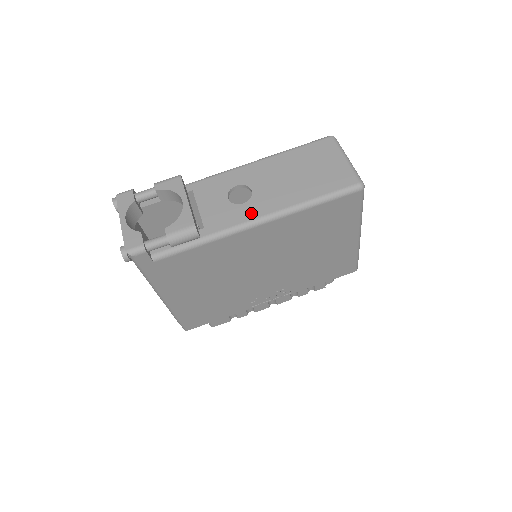
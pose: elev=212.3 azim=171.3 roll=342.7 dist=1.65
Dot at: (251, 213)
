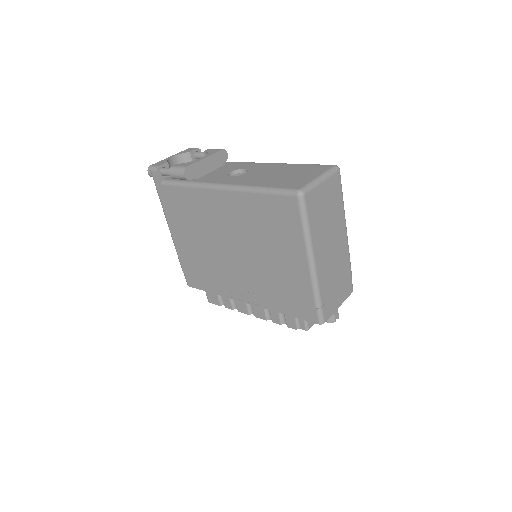
Dot at: (225, 181)
